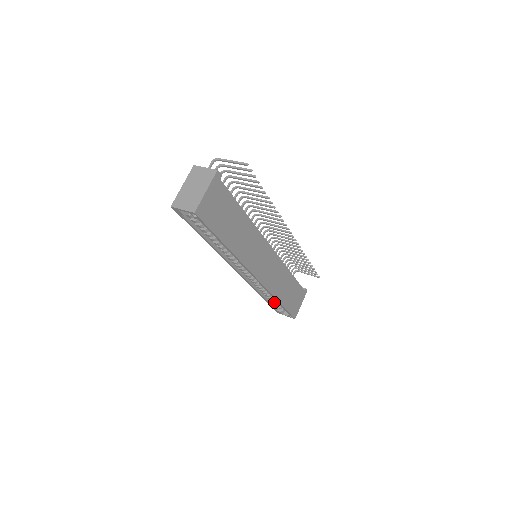
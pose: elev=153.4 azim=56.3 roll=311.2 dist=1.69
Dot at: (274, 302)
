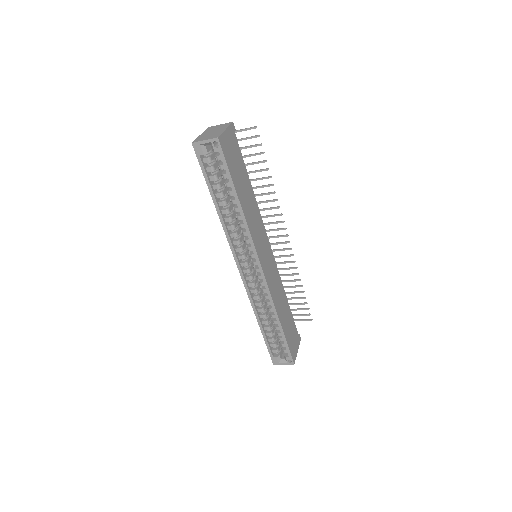
Dot at: (271, 338)
